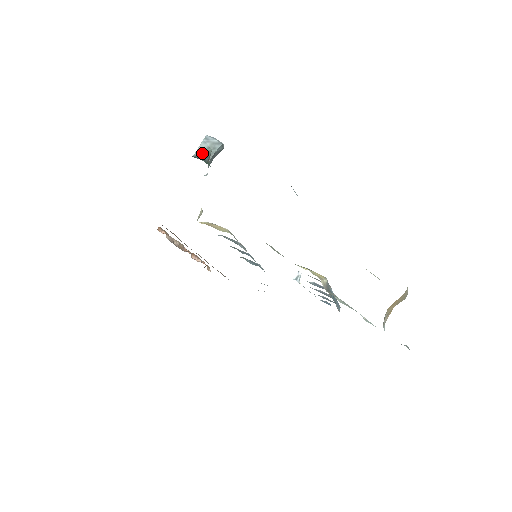
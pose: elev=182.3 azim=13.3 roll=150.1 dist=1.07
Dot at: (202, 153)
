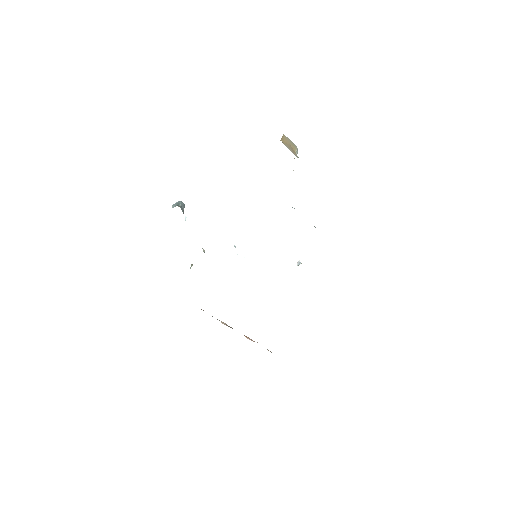
Dot at: occluded
